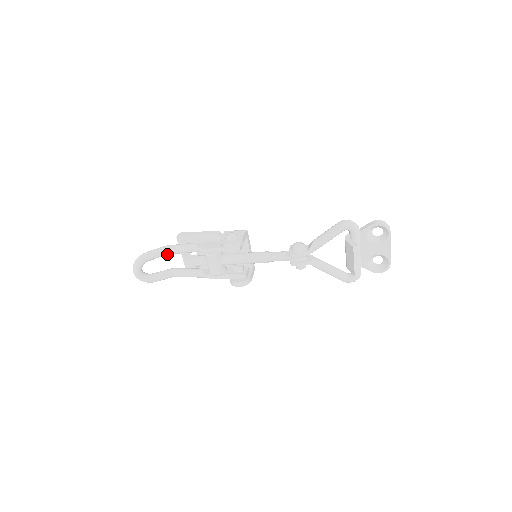
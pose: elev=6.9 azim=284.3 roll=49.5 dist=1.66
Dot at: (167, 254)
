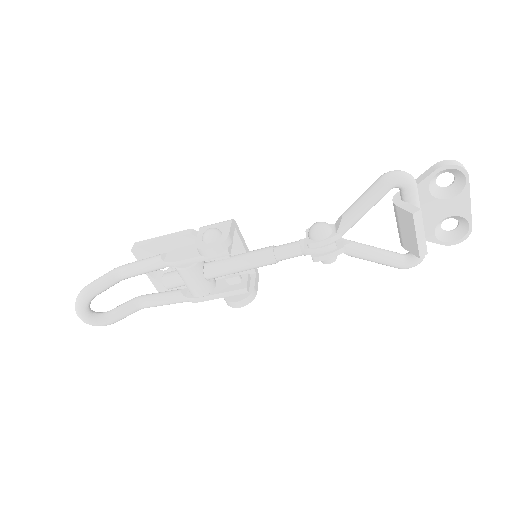
Dot at: (122, 279)
